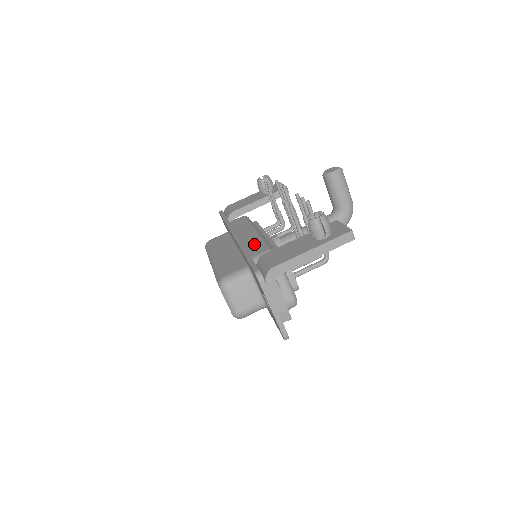
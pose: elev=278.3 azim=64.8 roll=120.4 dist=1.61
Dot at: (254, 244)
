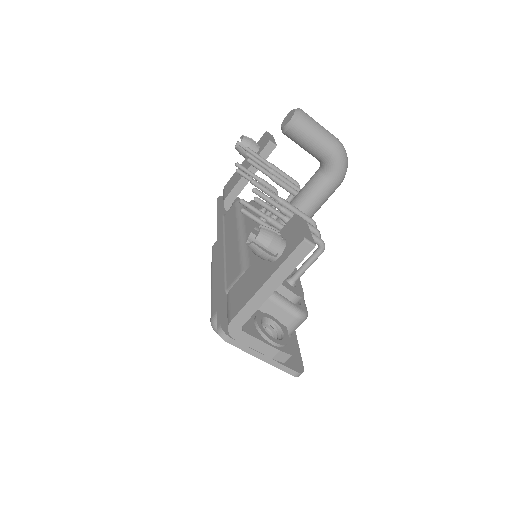
Dot at: (232, 262)
